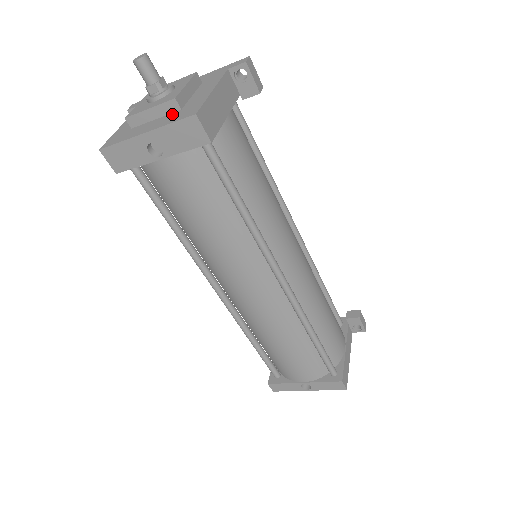
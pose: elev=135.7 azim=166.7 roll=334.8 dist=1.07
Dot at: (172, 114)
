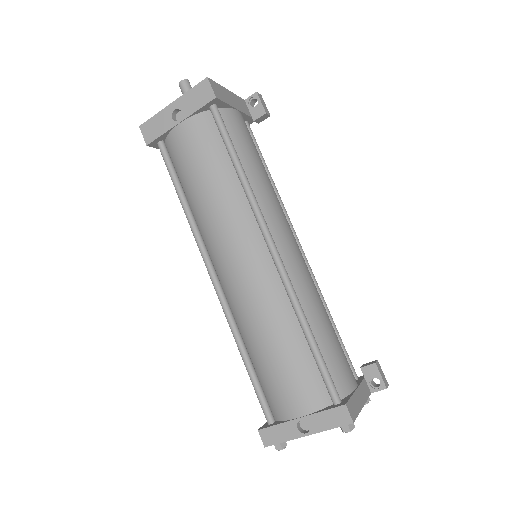
Dot at: occluded
